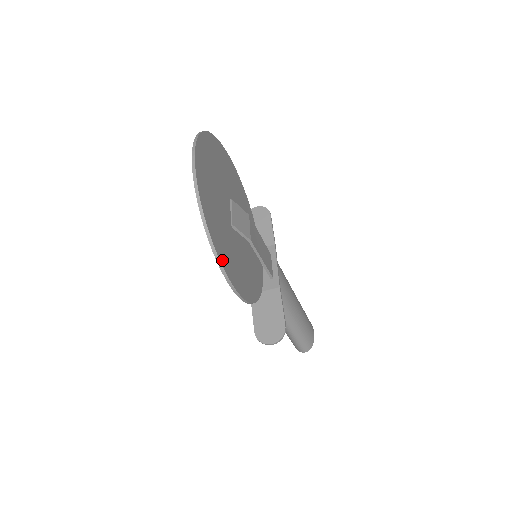
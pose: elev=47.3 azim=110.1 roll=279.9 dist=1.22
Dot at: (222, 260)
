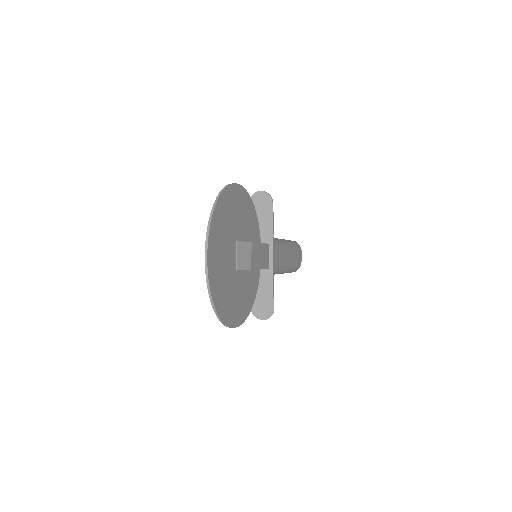
Dot at: (227, 321)
